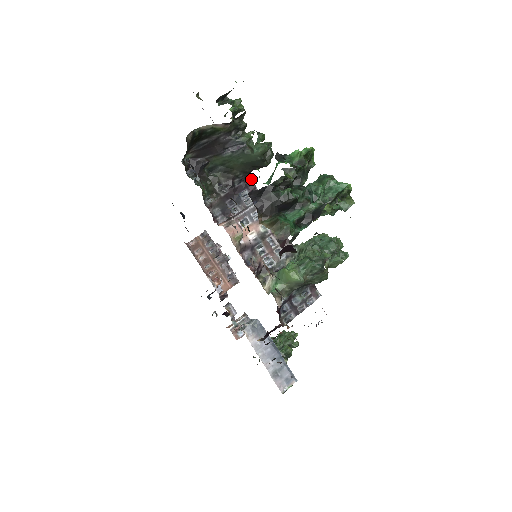
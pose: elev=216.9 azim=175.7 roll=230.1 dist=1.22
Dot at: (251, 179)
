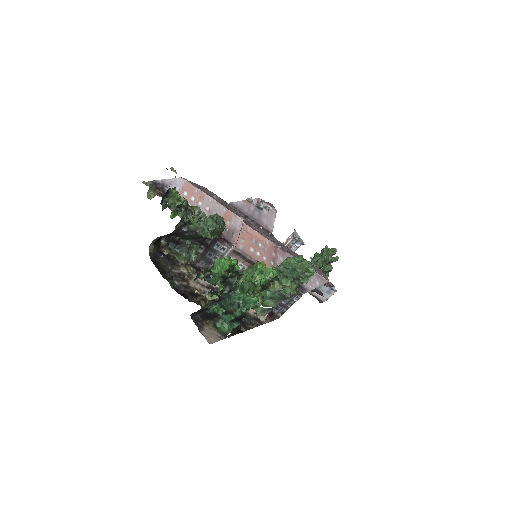
Dot at: occluded
